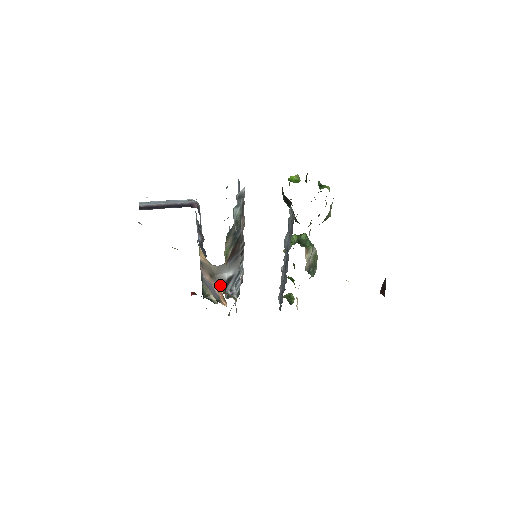
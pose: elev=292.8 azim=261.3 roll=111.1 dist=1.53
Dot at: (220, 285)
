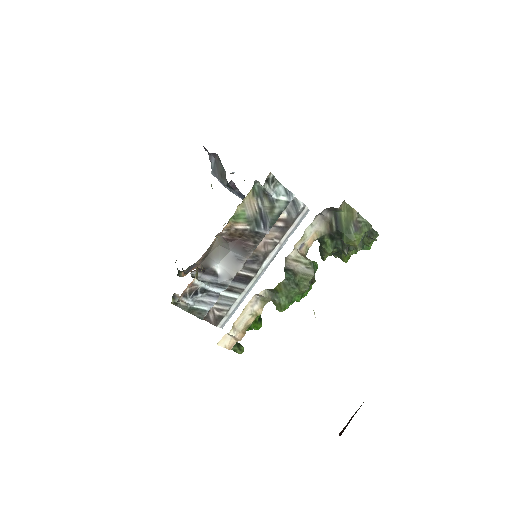
Dot at: (201, 266)
